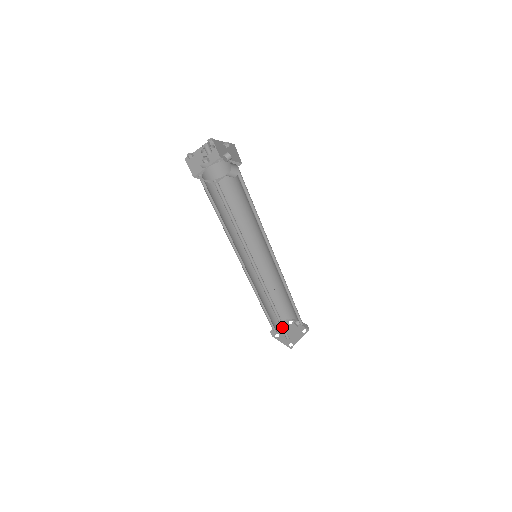
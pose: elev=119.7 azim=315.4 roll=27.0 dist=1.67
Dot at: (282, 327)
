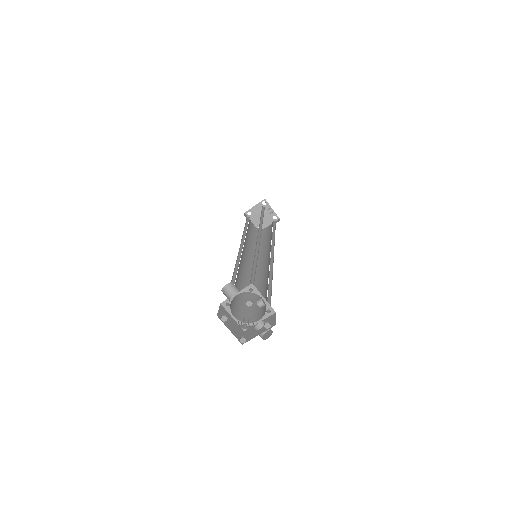
Dot at: occluded
